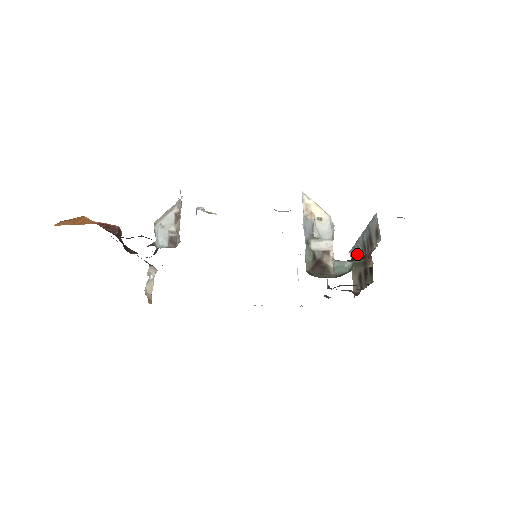
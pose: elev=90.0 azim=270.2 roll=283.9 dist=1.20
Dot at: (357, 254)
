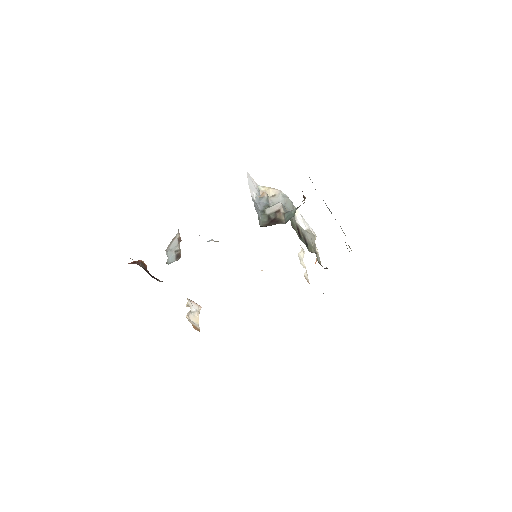
Dot at: occluded
